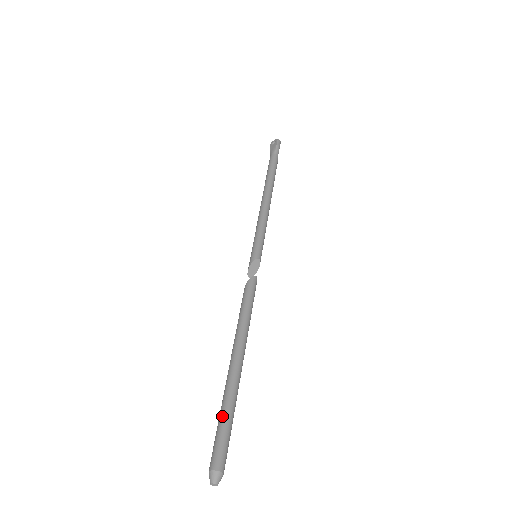
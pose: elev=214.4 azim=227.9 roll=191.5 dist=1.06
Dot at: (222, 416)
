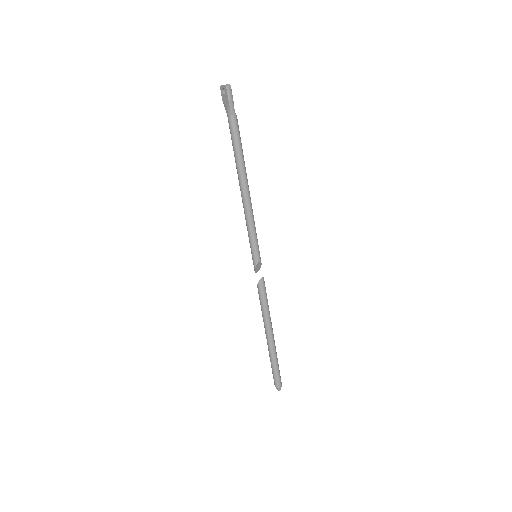
Dot at: (272, 366)
